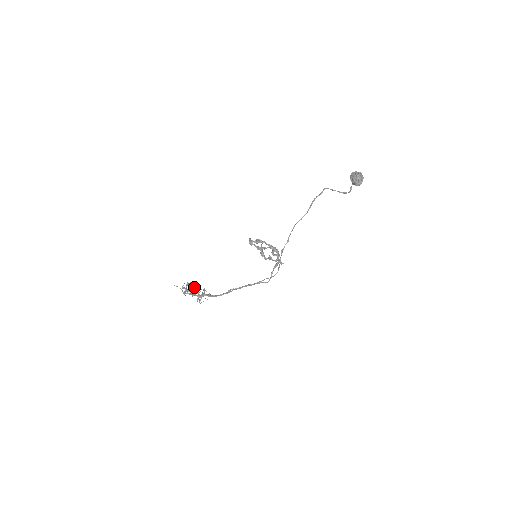
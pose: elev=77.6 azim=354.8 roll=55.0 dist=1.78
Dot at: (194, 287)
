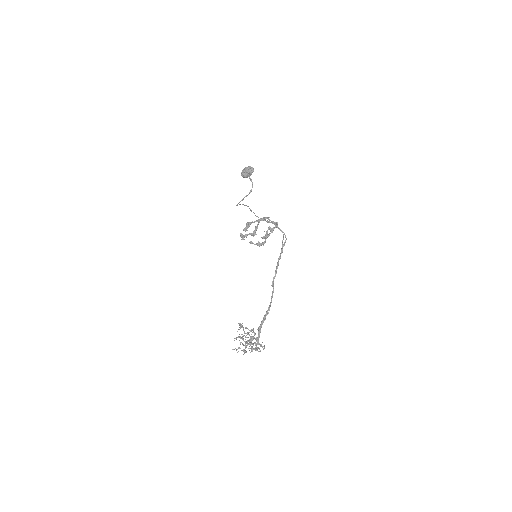
Dot at: occluded
